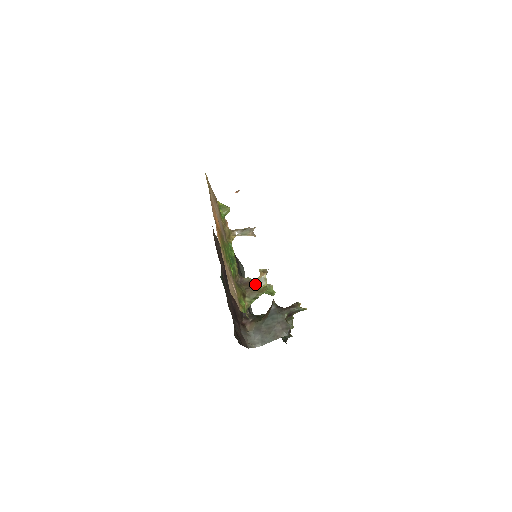
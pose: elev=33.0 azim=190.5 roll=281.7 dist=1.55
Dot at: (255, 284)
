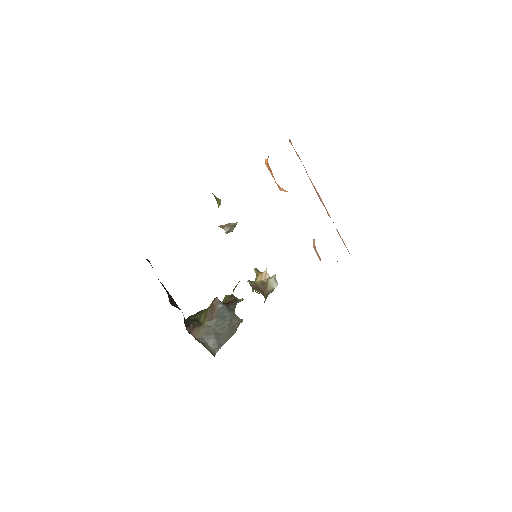
Dot at: (267, 287)
